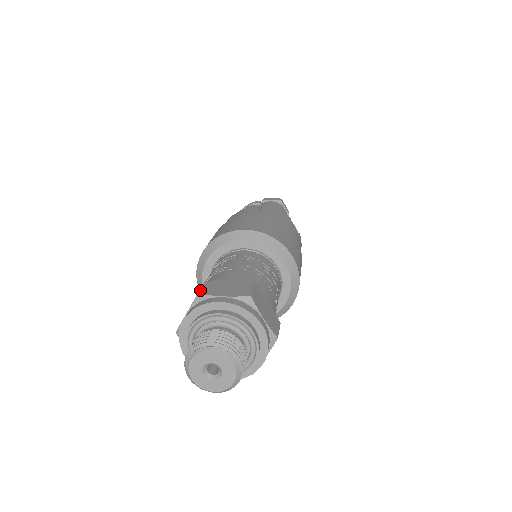
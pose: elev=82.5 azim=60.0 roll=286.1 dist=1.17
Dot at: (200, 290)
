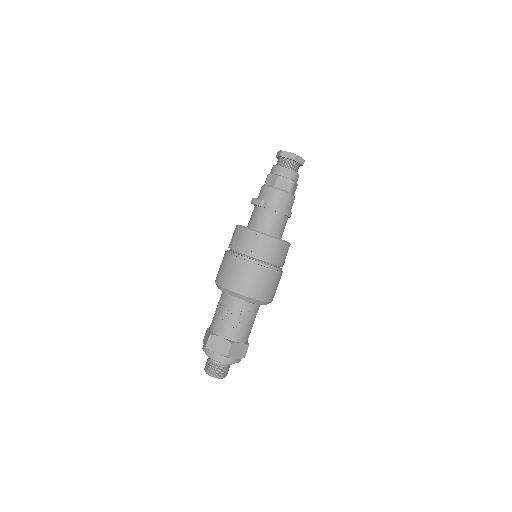
Dot at: (207, 344)
